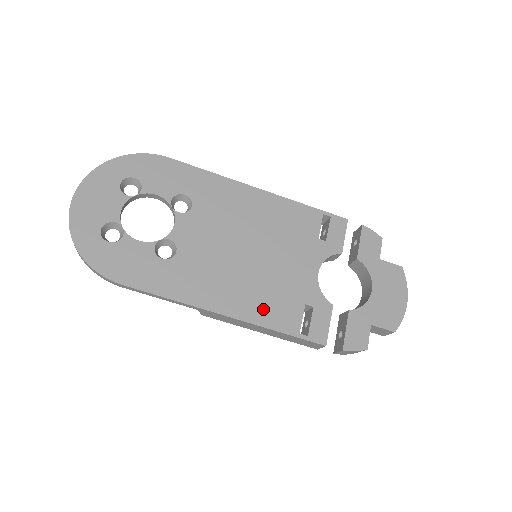
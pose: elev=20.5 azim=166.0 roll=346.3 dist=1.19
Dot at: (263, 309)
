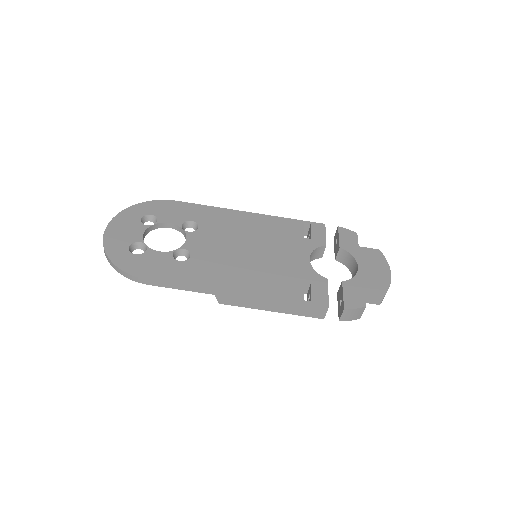
Dot at: (269, 286)
